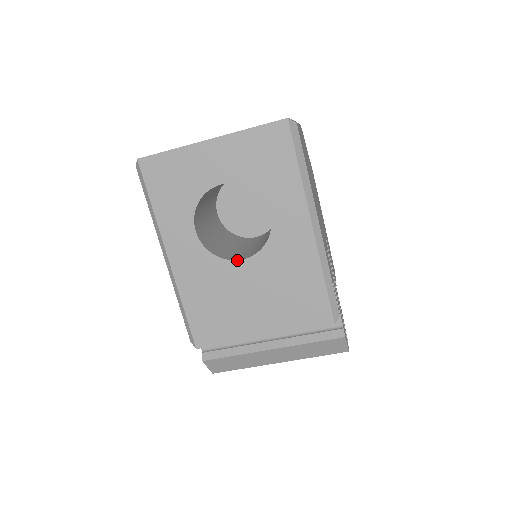
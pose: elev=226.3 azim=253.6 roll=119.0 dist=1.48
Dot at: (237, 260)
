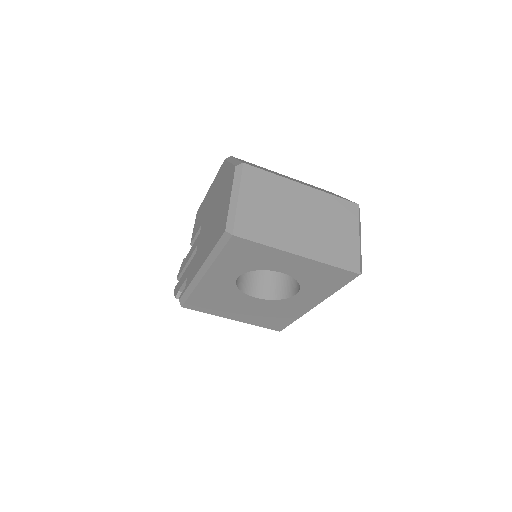
Dot at: (252, 296)
